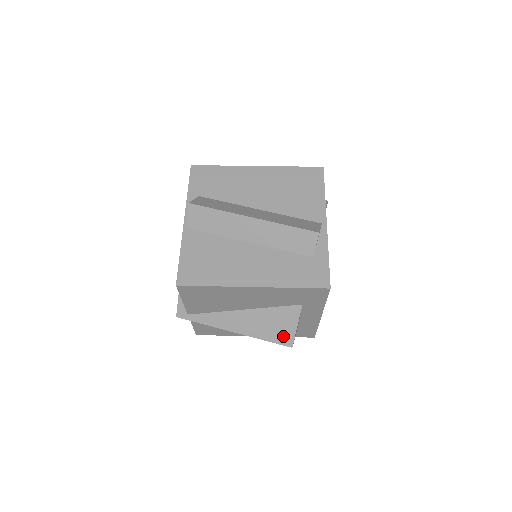
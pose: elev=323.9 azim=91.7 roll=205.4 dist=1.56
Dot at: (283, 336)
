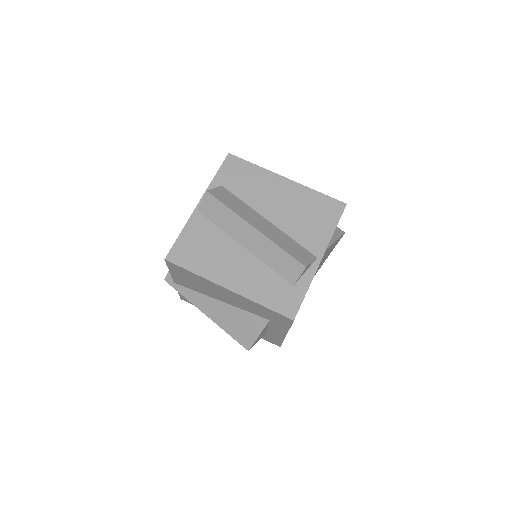
Dot at: (244, 338)
